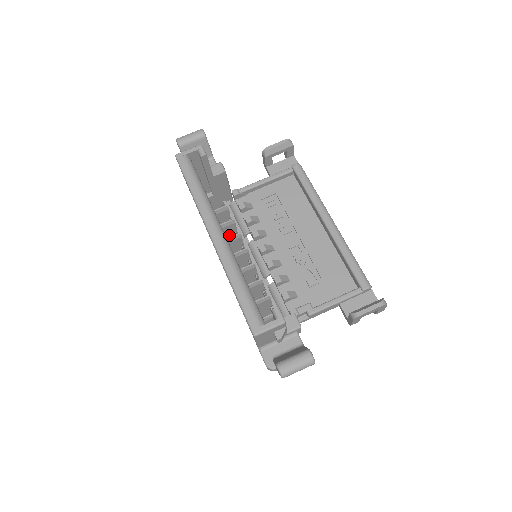
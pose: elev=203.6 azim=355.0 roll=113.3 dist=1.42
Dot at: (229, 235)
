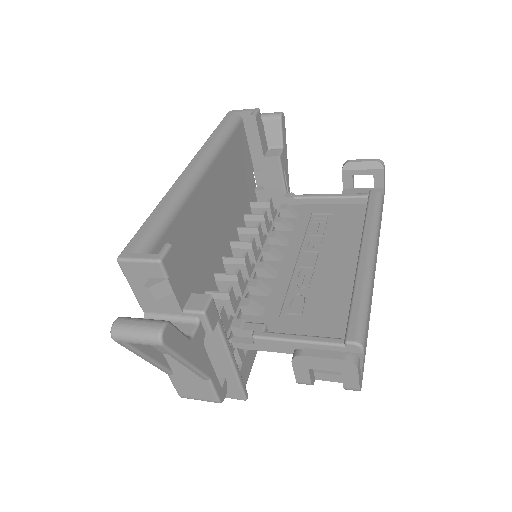
Dot at: occluded
